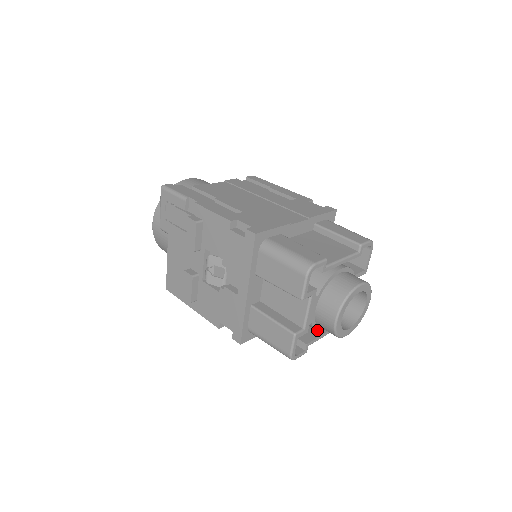
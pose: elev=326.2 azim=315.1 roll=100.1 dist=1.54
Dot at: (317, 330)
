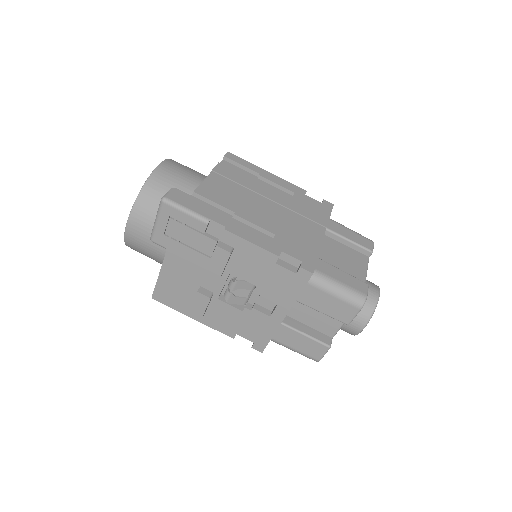
Dot at: occluded
